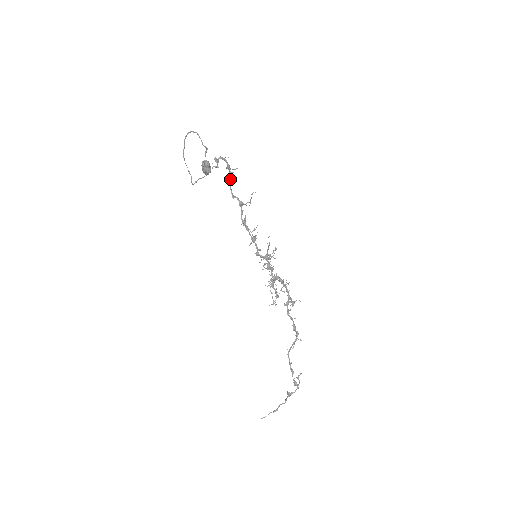
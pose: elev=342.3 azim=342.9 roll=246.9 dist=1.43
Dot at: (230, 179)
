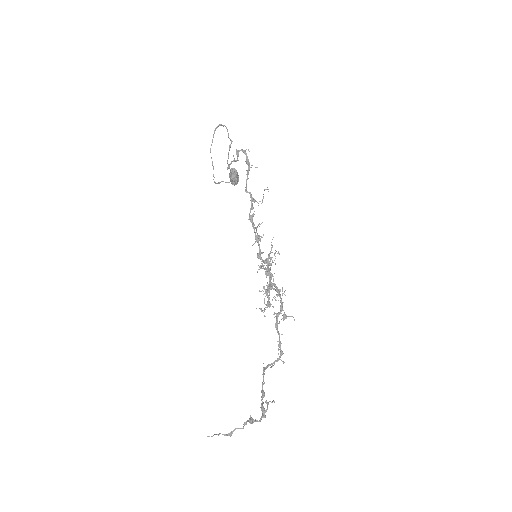
Dot at: occluded
